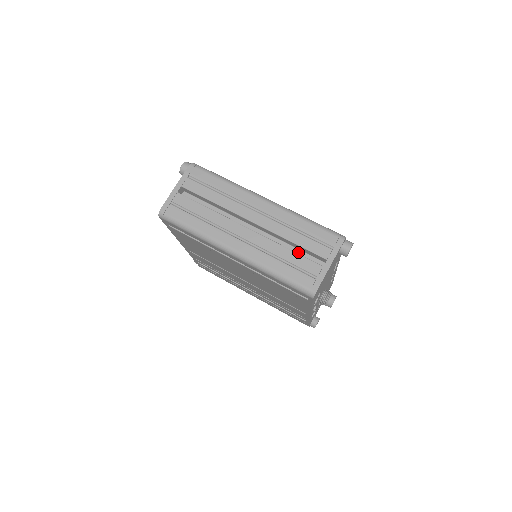
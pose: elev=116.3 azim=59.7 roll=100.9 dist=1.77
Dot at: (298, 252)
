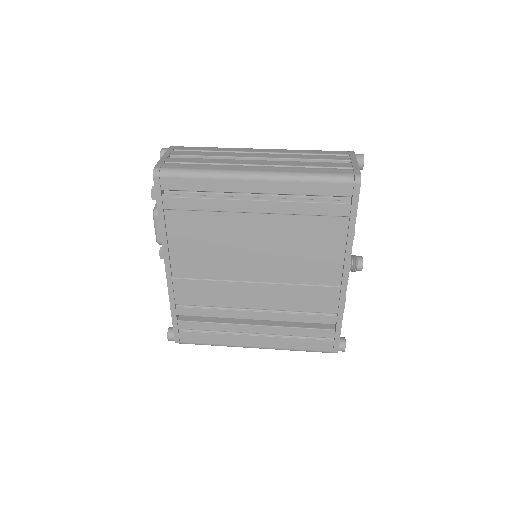
Dot at: occluded
